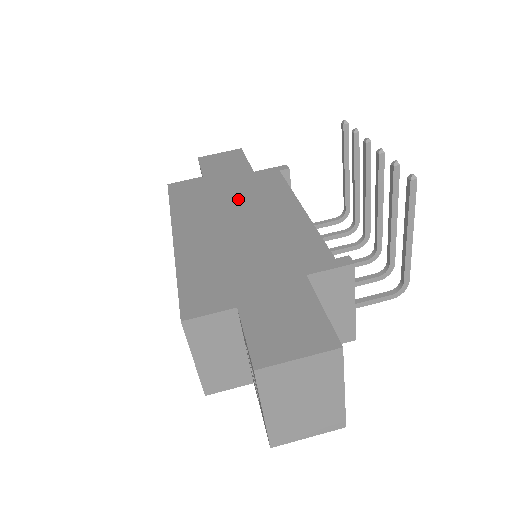
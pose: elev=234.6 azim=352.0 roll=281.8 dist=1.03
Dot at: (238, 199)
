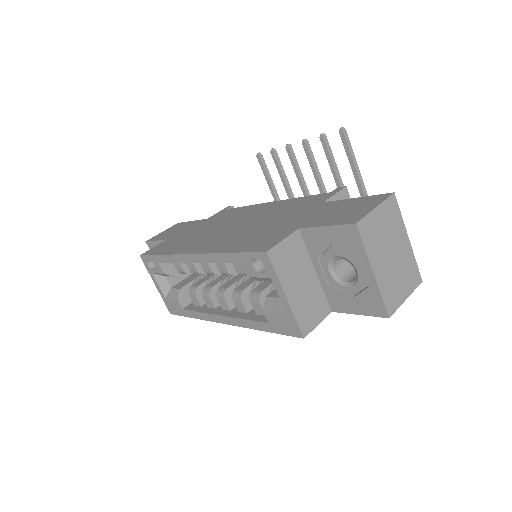
Dot at: (216, 225)
